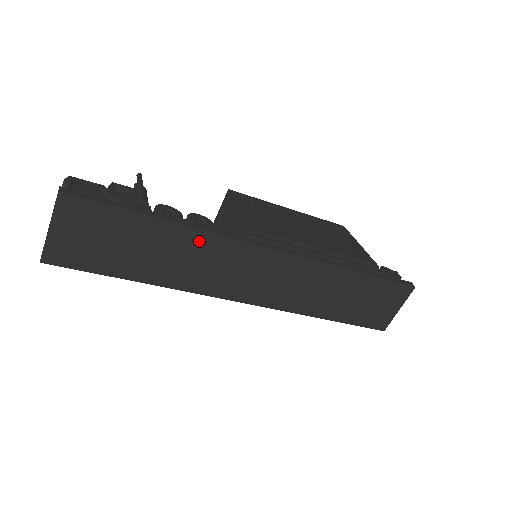
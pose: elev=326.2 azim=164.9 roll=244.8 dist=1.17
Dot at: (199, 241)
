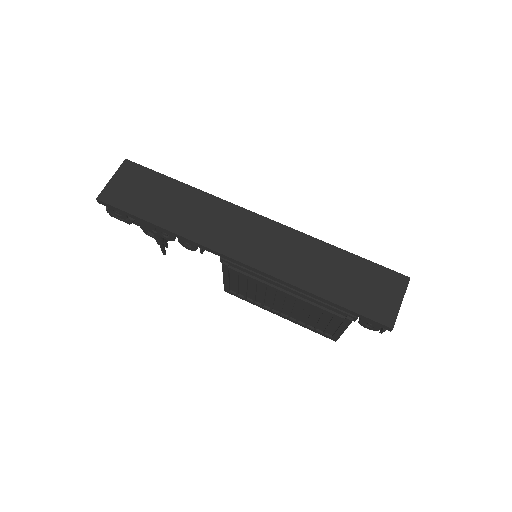
Dot at: (205, 201)
